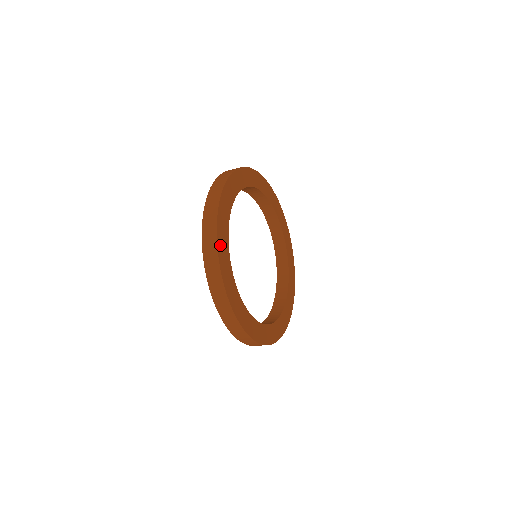
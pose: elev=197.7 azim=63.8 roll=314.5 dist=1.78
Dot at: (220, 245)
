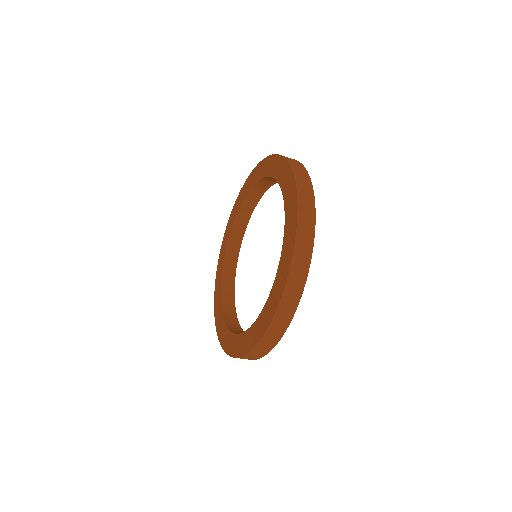
Dot at: occluded
